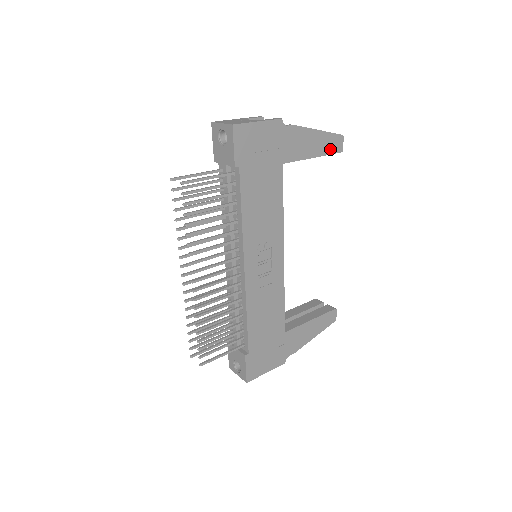
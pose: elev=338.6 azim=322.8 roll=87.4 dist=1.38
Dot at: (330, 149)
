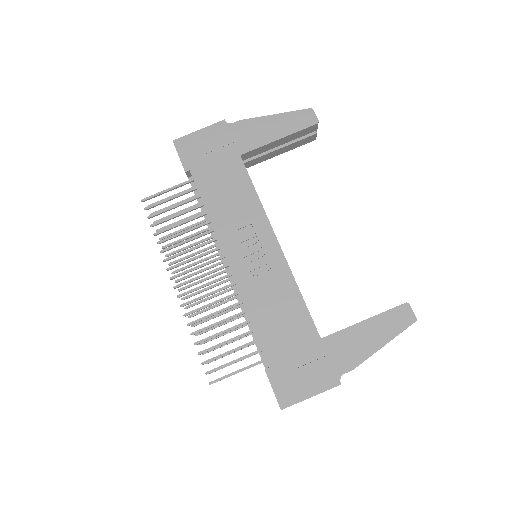
Dot at: (299, 126)
